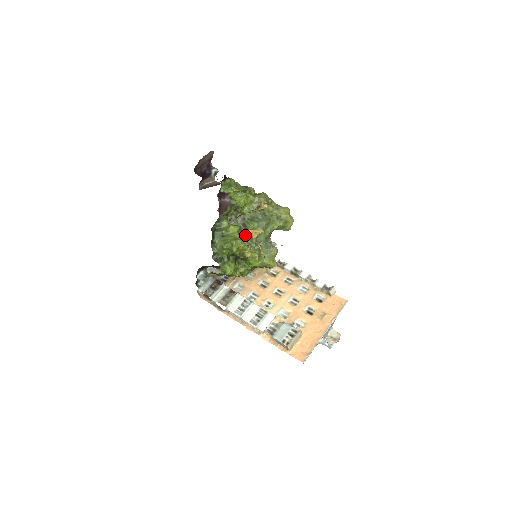
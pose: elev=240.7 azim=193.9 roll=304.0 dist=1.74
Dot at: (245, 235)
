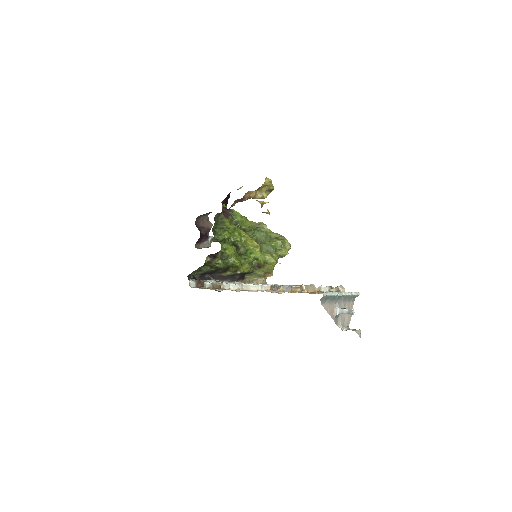
Dot at: occluded
